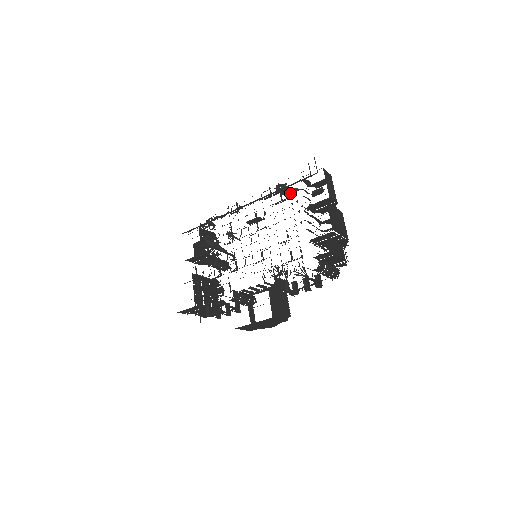
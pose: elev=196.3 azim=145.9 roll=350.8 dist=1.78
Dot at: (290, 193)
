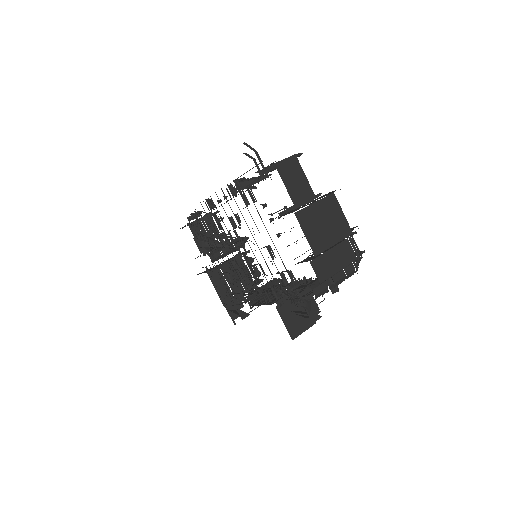
Dot at: (252, 197)
